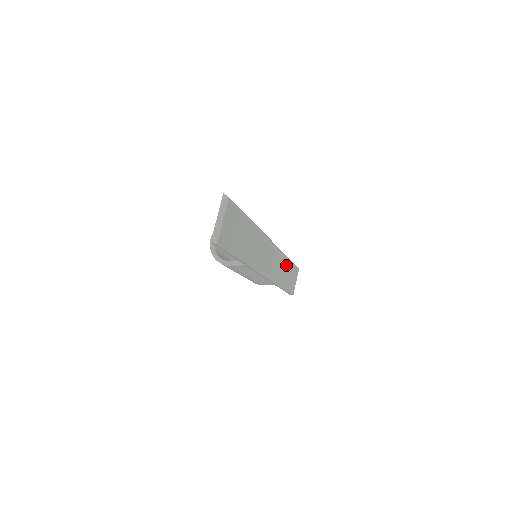
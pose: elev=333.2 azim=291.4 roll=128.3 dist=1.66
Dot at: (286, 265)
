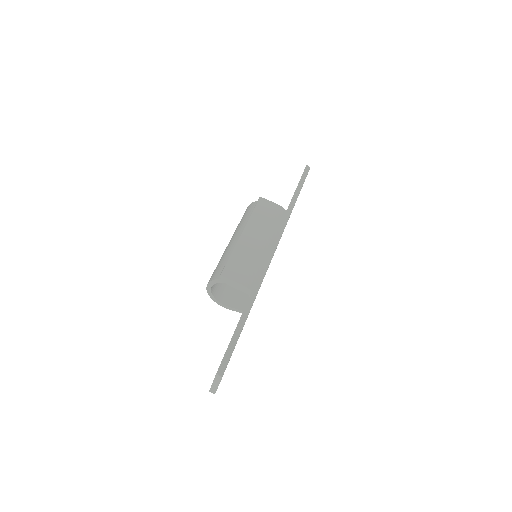
Dot at: occluded
